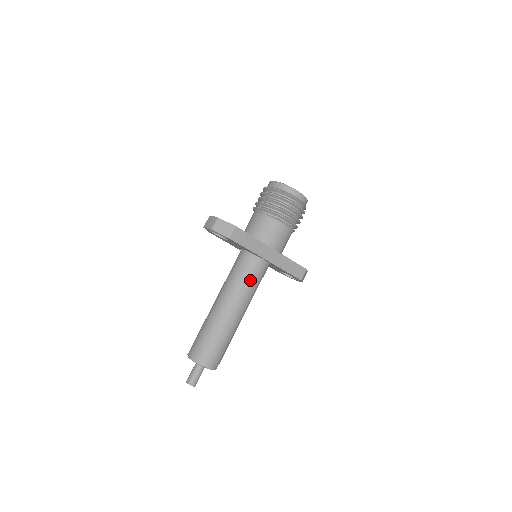
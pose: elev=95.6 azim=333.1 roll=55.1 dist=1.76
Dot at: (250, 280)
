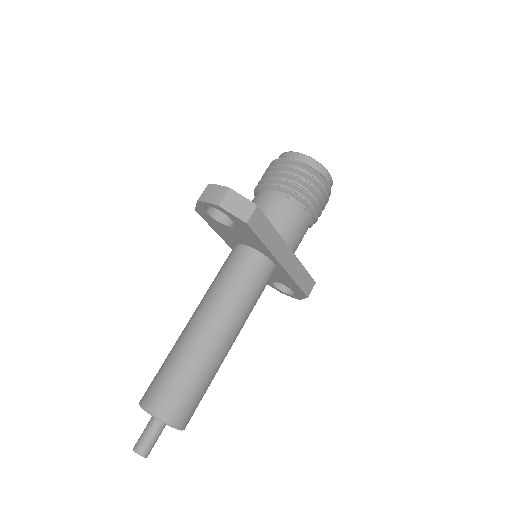
Dot at: (253, 291)
